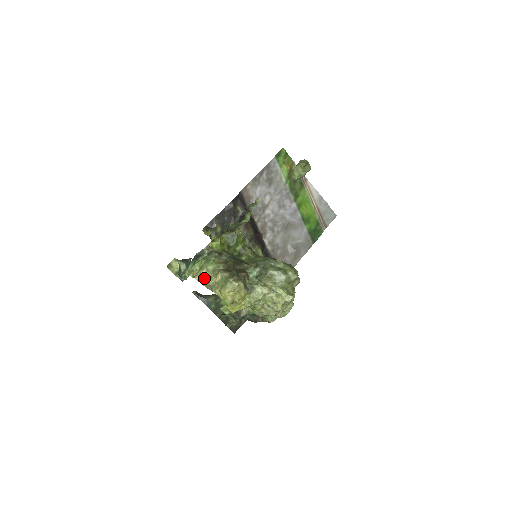
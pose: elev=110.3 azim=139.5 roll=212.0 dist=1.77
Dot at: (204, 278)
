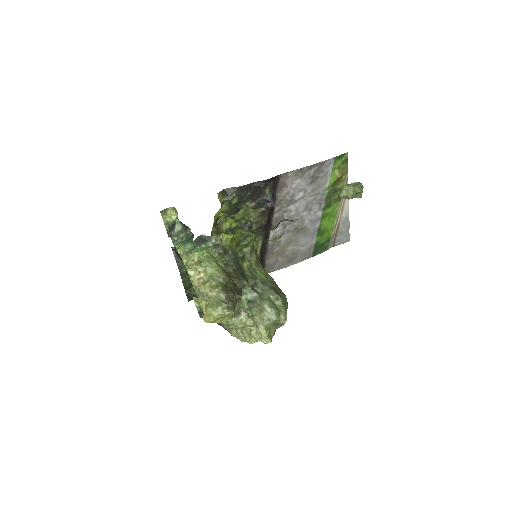
Dot at: (197, 277)
